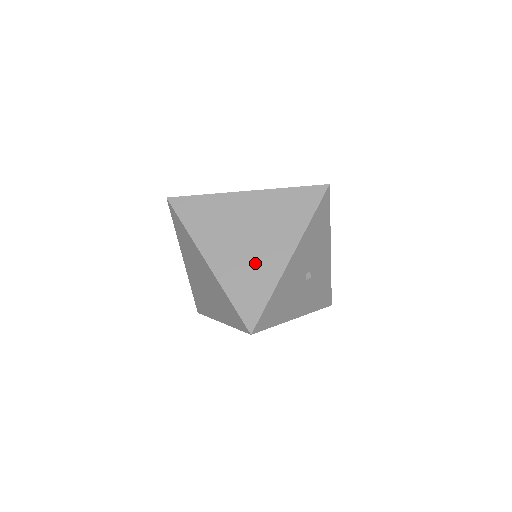
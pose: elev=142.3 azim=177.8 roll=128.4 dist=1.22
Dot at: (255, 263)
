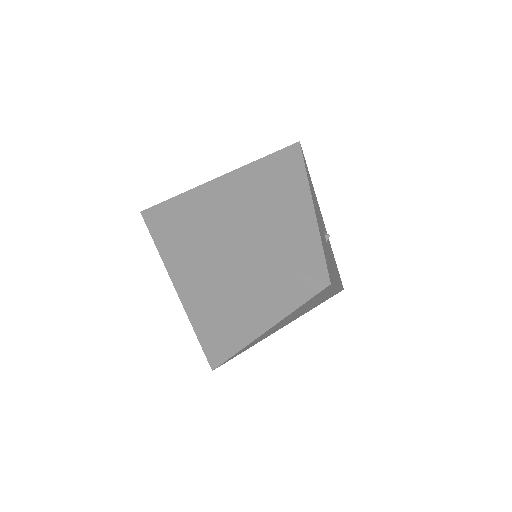
Dot at: (282, 223)
